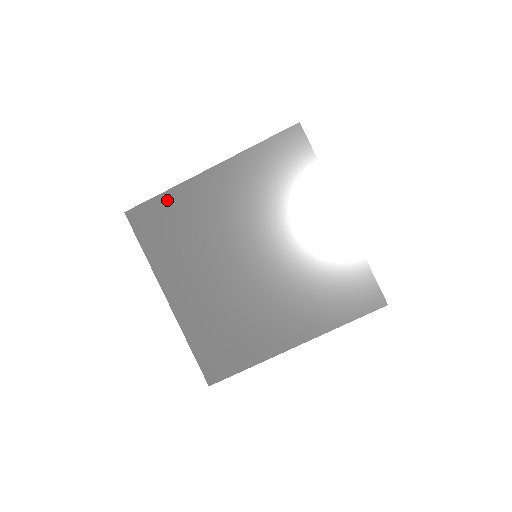
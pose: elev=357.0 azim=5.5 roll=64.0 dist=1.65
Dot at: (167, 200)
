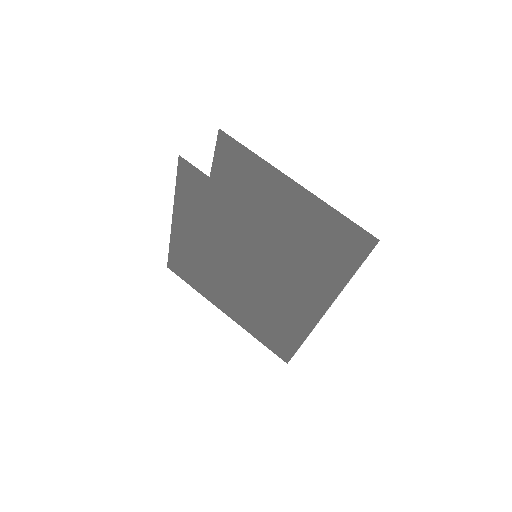
Dot at: (214, 188)
